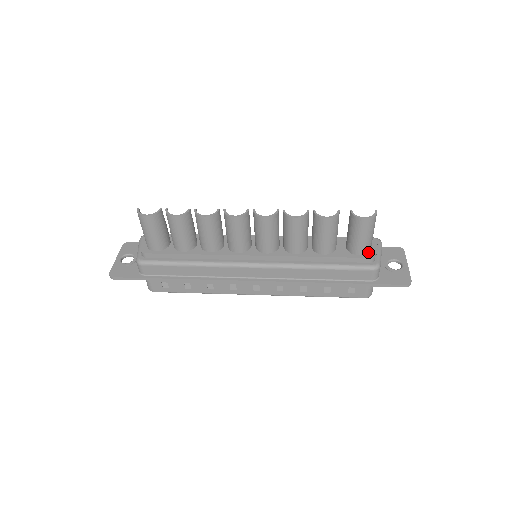
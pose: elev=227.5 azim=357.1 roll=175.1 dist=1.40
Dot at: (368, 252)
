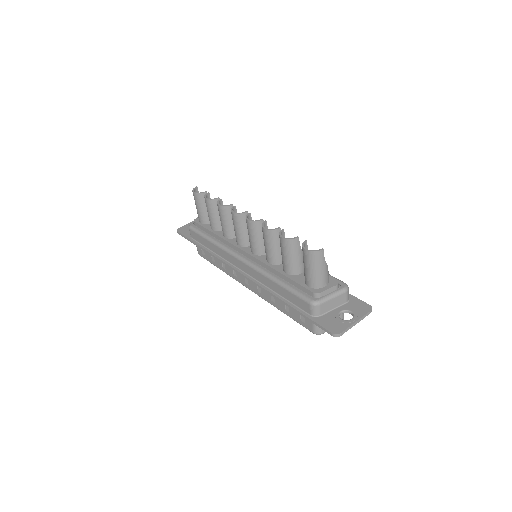
Dot at: (317, 288)
